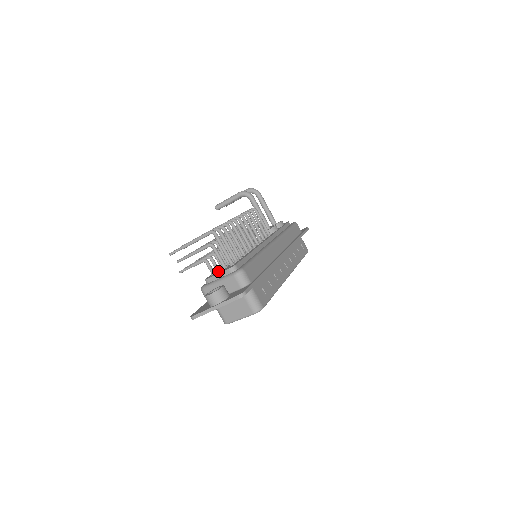
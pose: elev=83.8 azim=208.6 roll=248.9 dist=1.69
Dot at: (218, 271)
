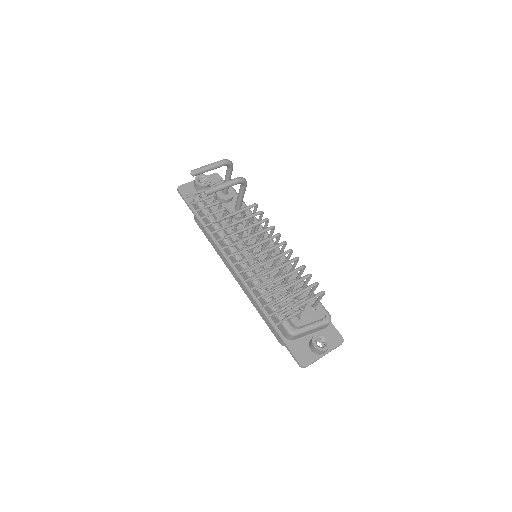
Dot at: occluded
